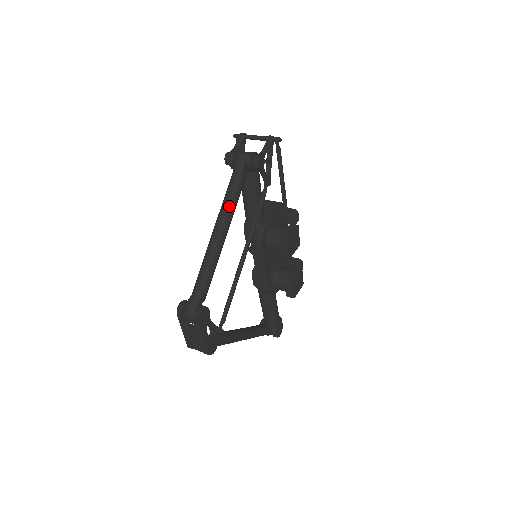
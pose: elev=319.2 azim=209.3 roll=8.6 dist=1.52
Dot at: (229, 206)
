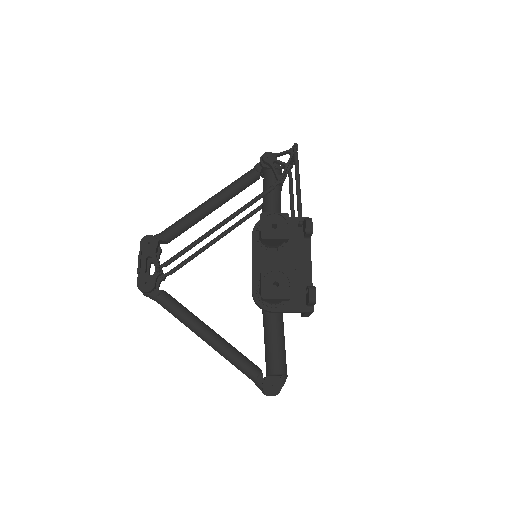
Dot at: (229, 185)
